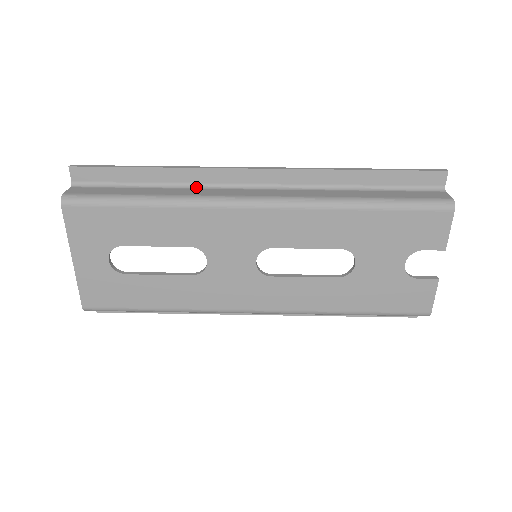
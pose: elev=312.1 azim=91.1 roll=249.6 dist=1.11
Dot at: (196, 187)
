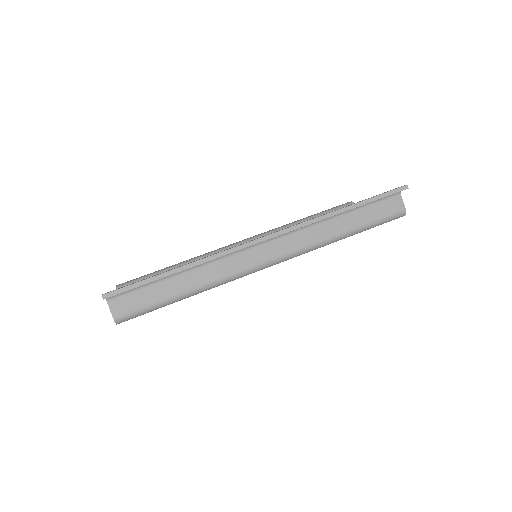
Dot at: (215, 260)
